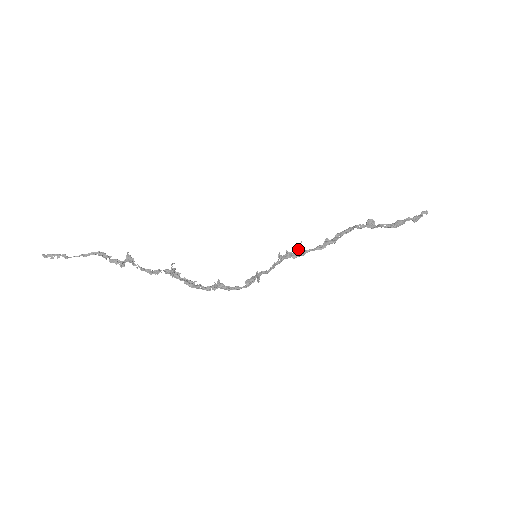
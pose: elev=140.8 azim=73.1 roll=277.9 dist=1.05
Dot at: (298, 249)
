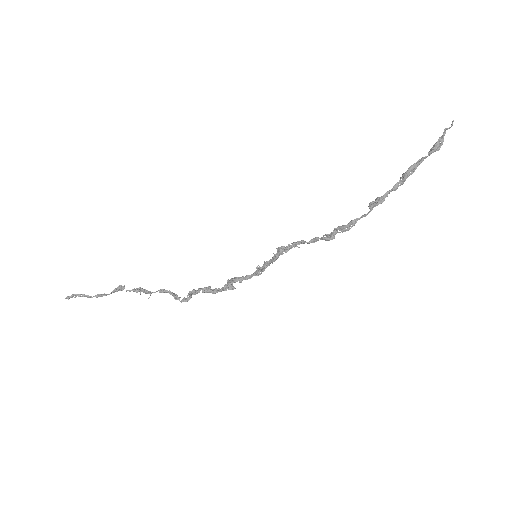
Dot at: (296, 244)
